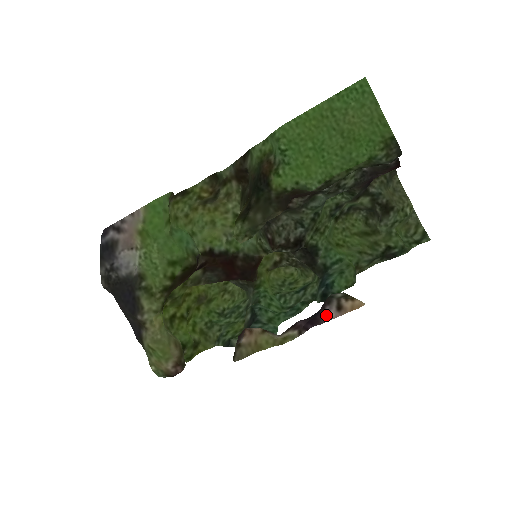
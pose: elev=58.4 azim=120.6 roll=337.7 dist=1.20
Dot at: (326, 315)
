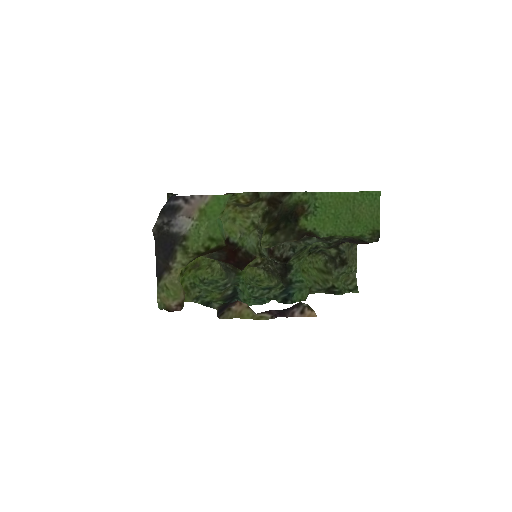
Dot at: (292, 313)
